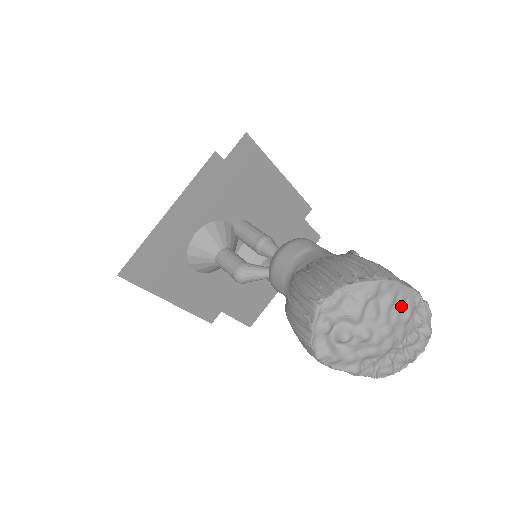
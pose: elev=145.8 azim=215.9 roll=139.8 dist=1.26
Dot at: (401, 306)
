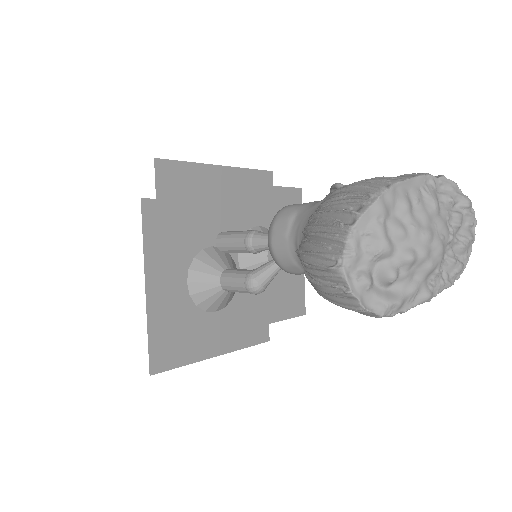
Dot at: (420, 202)
